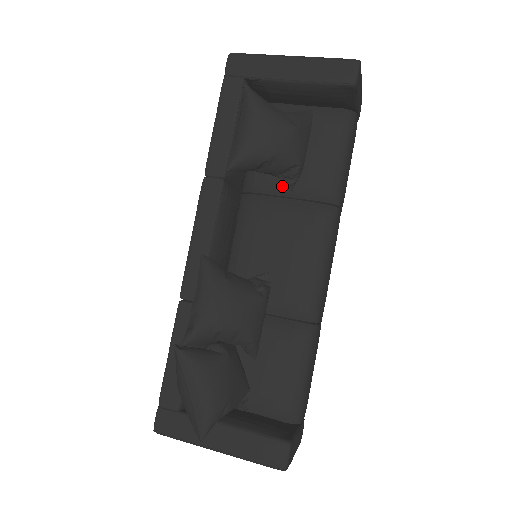
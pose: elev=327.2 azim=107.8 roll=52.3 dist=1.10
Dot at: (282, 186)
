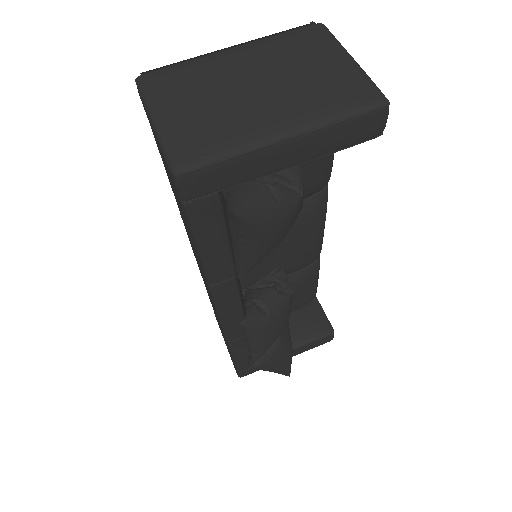
Dot at: occluded
